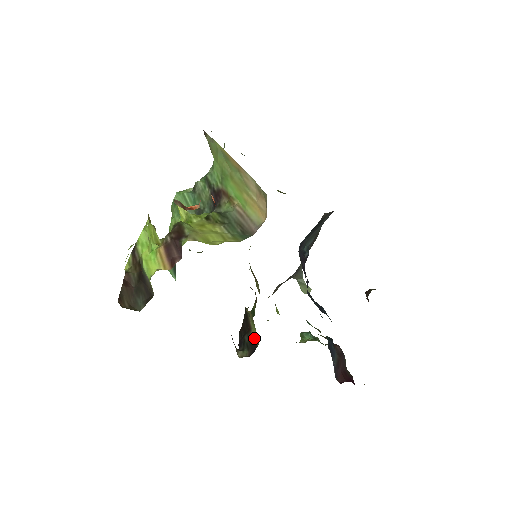
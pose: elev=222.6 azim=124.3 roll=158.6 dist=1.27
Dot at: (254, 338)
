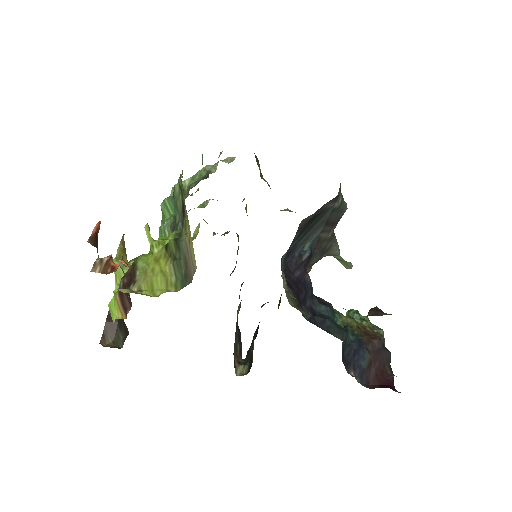
Dot at: (252, 354)
